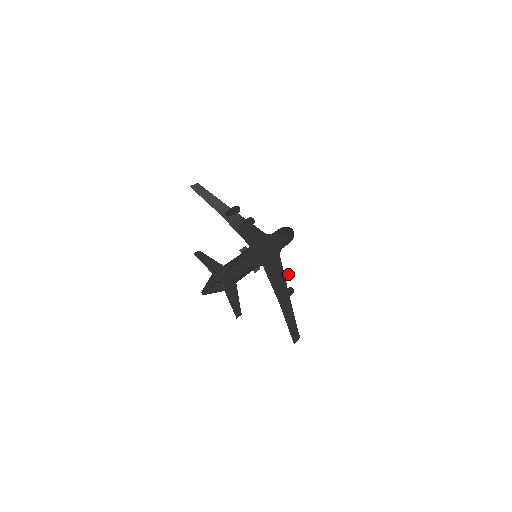
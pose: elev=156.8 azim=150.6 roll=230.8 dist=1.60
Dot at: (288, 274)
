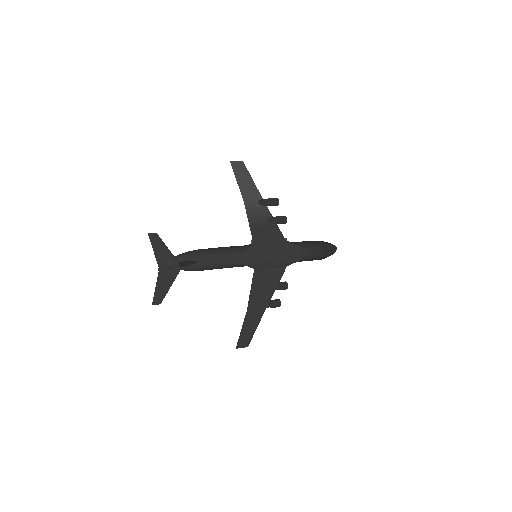
Dot at: (286, 288)
